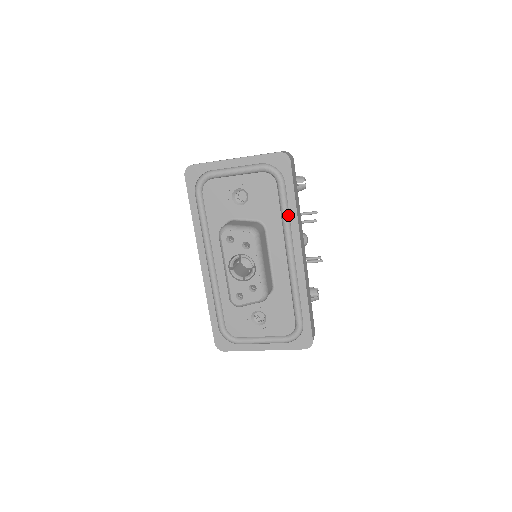
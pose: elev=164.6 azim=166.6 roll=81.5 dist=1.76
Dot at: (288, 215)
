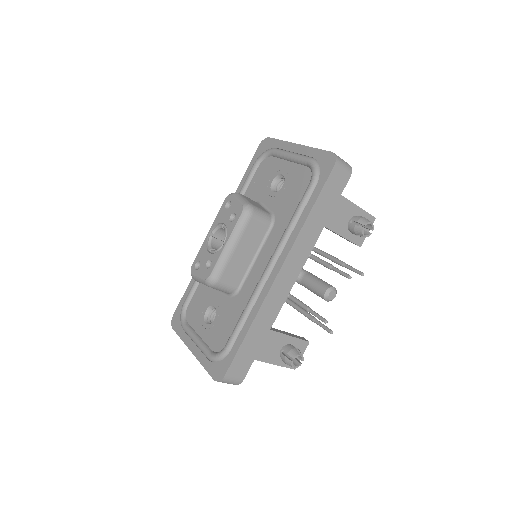
Dot at: (296, 221)
